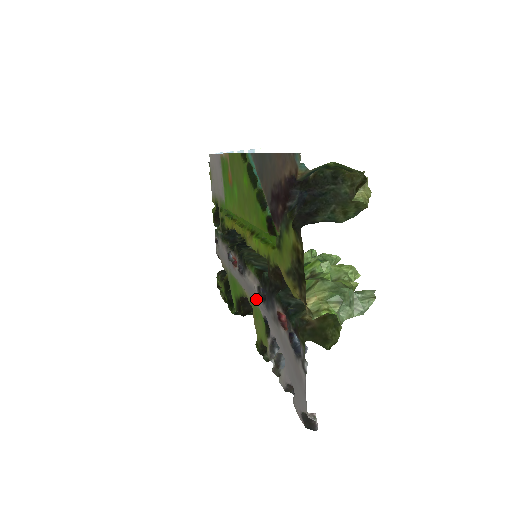
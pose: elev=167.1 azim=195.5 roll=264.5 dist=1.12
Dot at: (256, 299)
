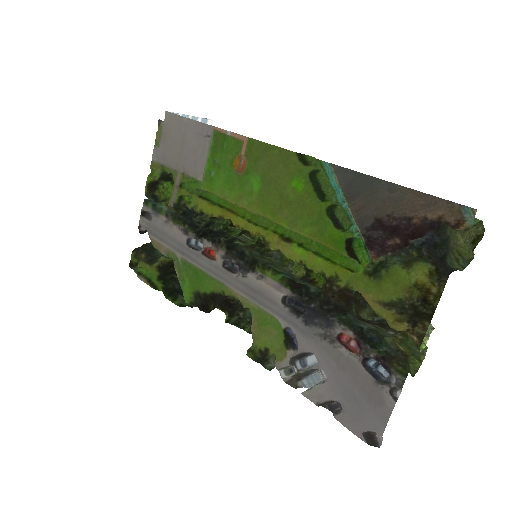
Dot at: (273, 307)
